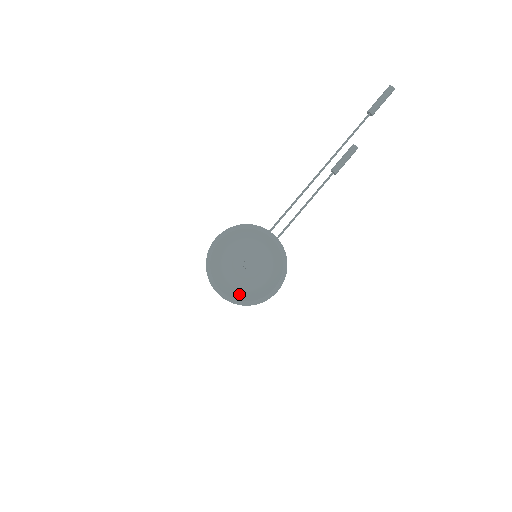
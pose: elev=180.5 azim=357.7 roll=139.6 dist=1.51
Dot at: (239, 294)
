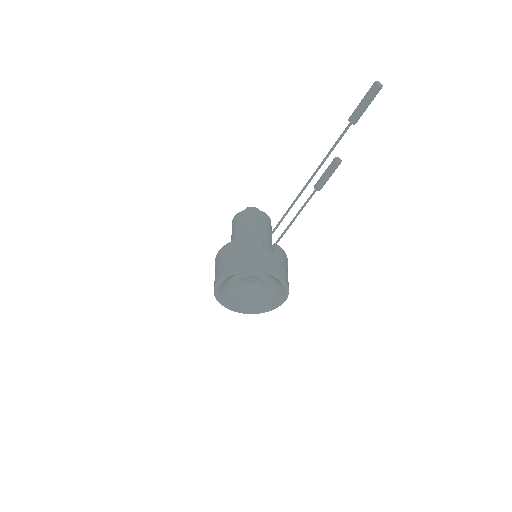
Dot at: (252, 305)
